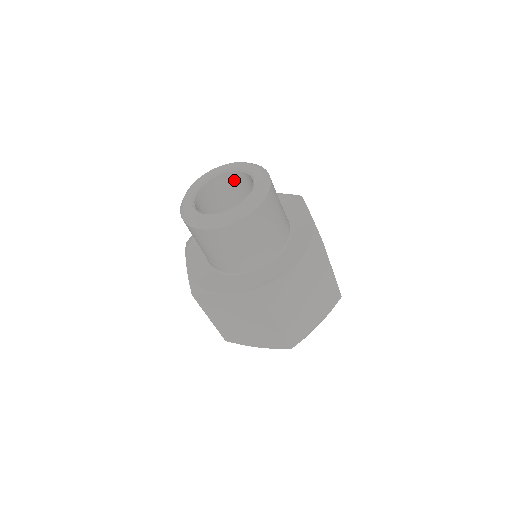
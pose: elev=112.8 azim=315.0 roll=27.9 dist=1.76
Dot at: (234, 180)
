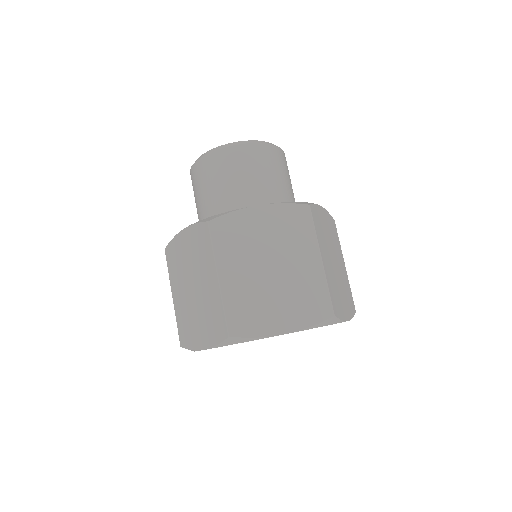
Dot at: occluded
